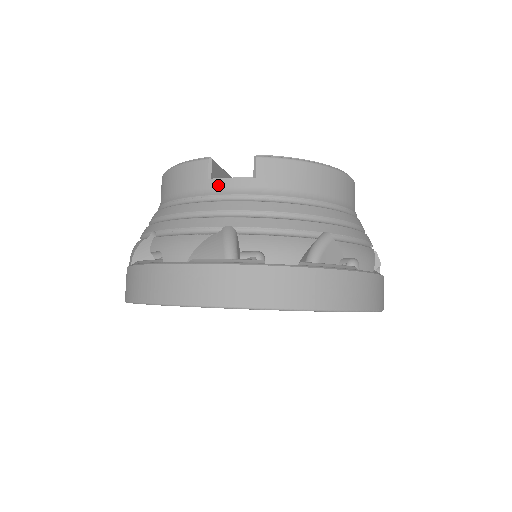
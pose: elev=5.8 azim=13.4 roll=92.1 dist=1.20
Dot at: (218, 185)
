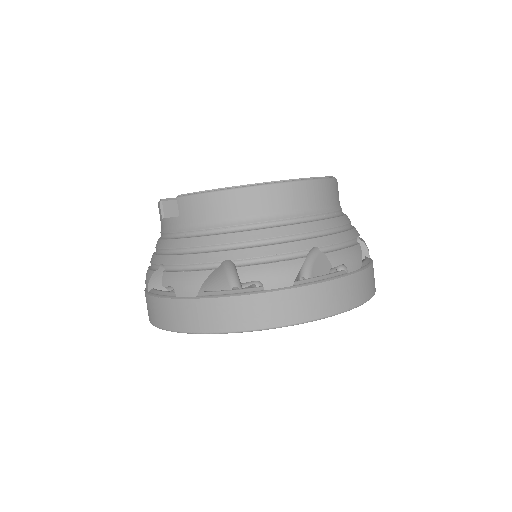
Dot at: (165, 224)
